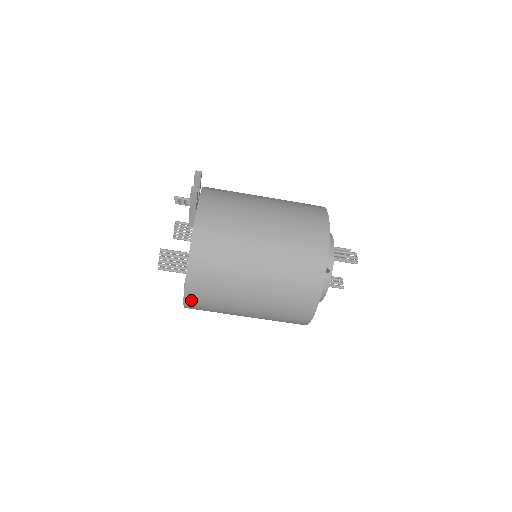
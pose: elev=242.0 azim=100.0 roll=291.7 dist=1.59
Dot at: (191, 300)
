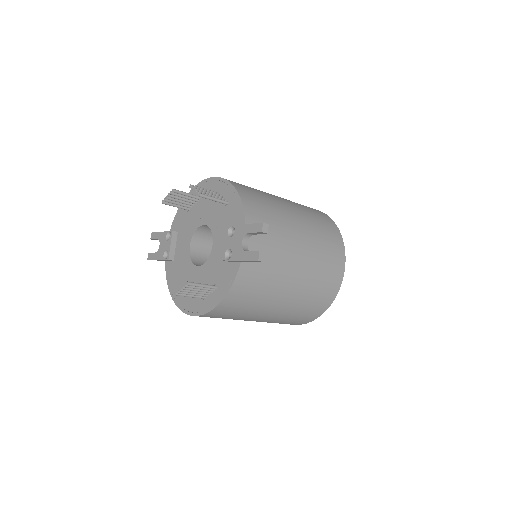
Dot at: occluded
